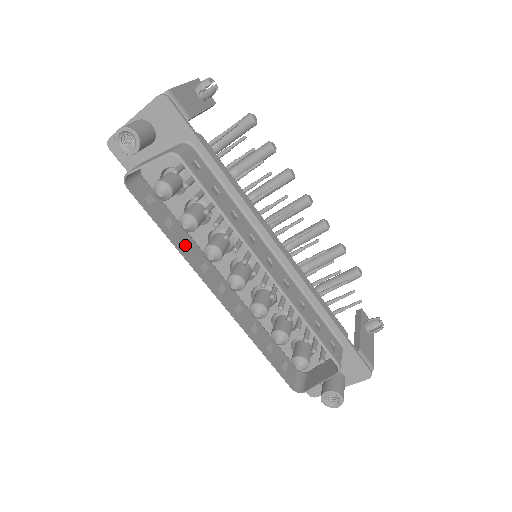
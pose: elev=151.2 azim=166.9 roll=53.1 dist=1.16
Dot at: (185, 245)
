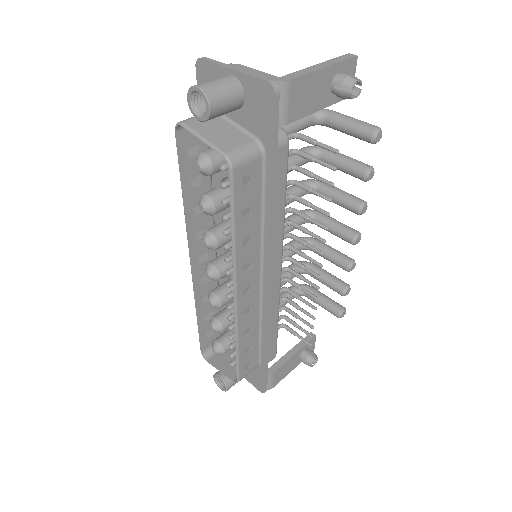
Dot at: (197, 209)
